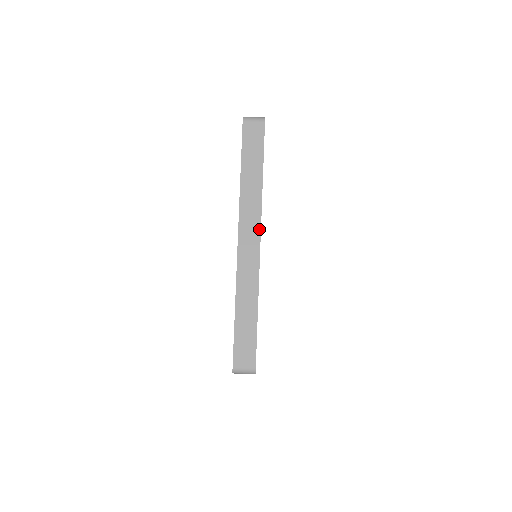
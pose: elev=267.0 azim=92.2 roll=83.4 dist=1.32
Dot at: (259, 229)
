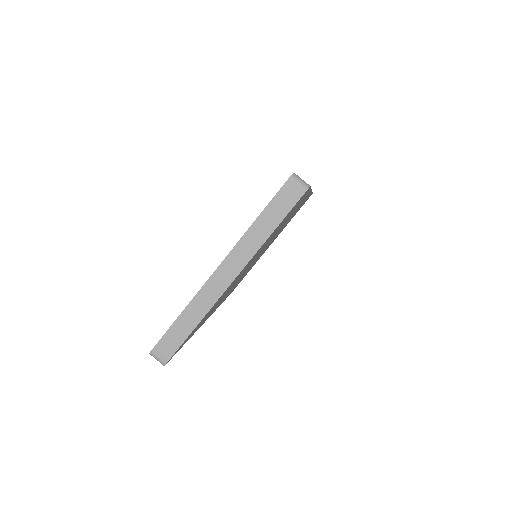
Dot at: (240, 271)
